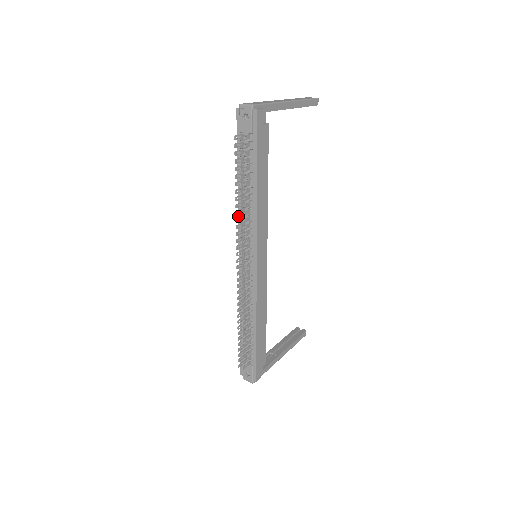
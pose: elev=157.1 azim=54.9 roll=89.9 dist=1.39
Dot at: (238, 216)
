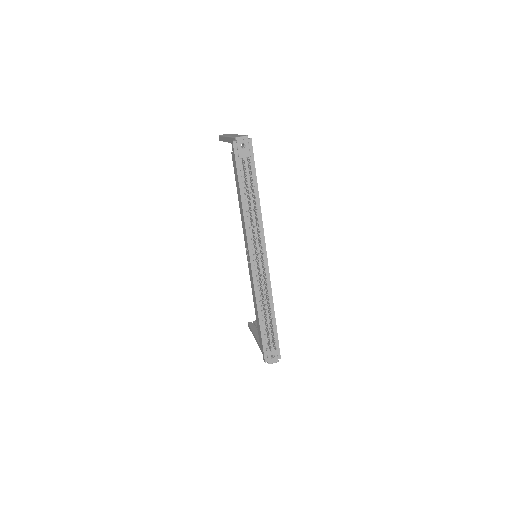
Dot at: (245, 226)
